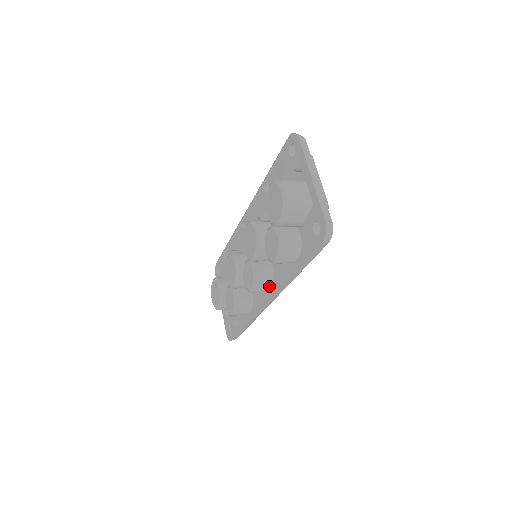
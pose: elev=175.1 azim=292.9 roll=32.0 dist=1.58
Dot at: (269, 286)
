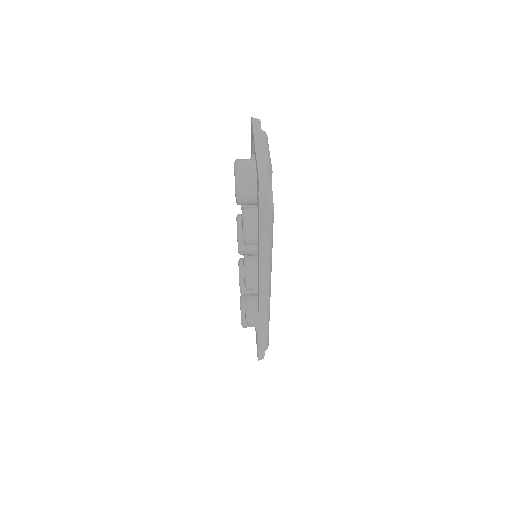
Dot at: occluded
